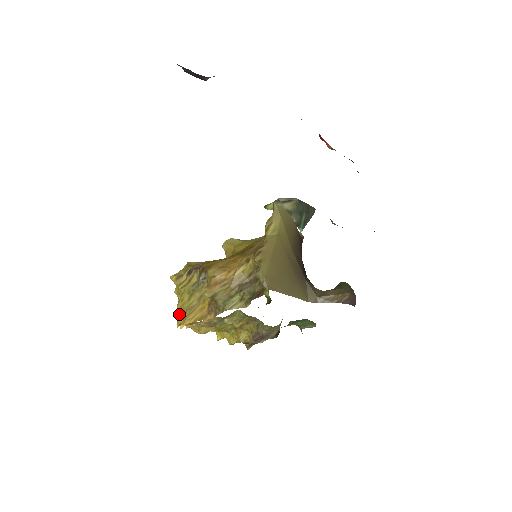
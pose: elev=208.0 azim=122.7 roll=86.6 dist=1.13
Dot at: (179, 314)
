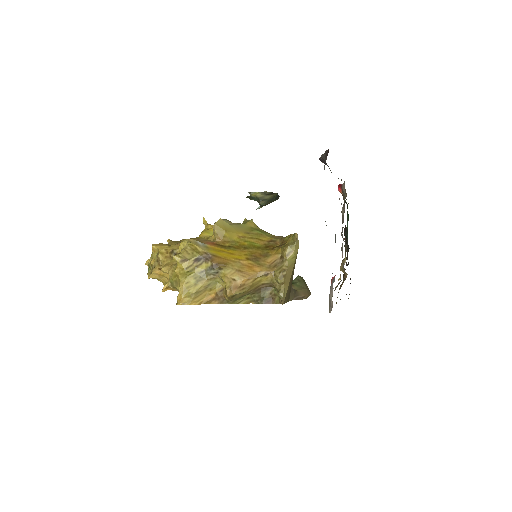
Dot at: (183, 295)
